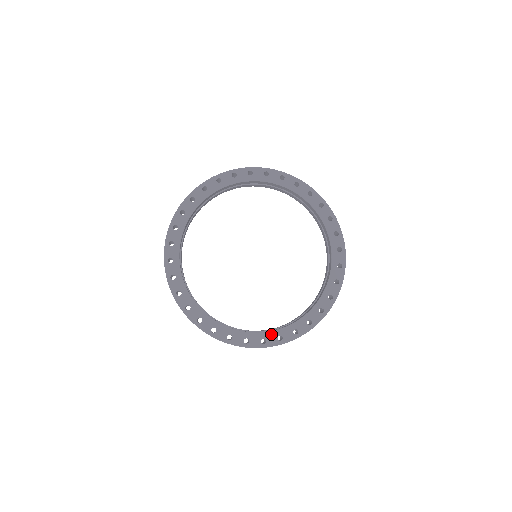
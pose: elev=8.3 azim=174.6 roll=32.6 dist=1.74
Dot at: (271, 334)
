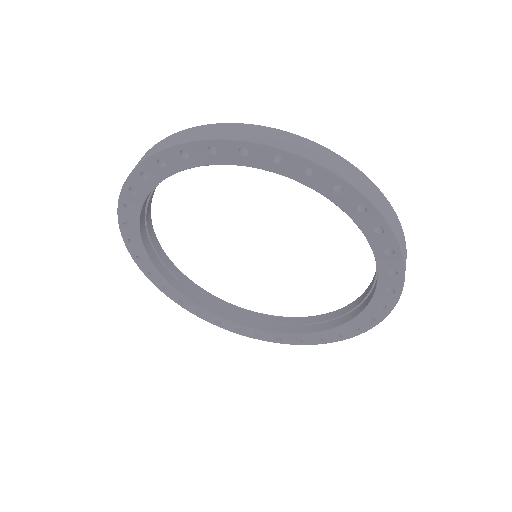
Dot at: (268, 334)
